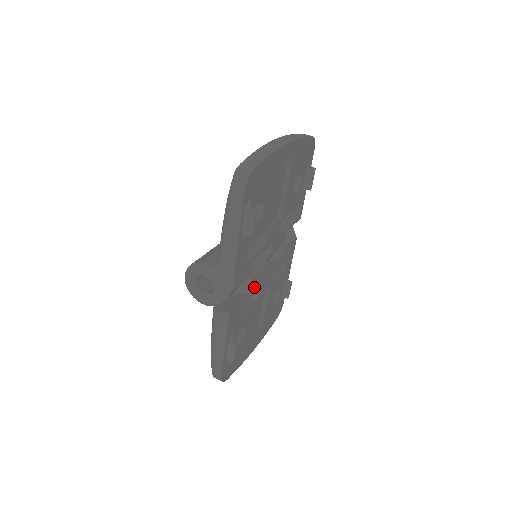
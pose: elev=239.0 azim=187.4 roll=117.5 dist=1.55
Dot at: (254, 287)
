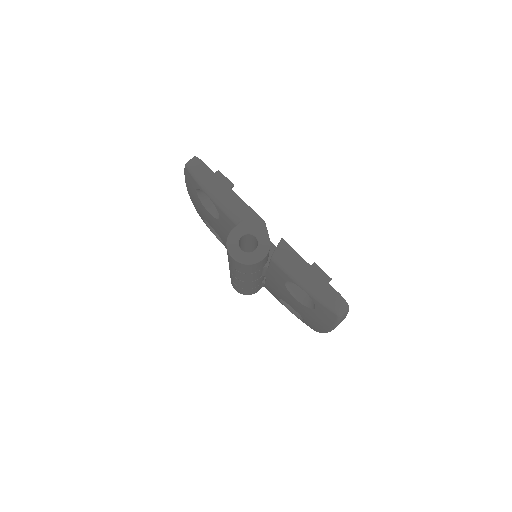
Dot at: occluded
